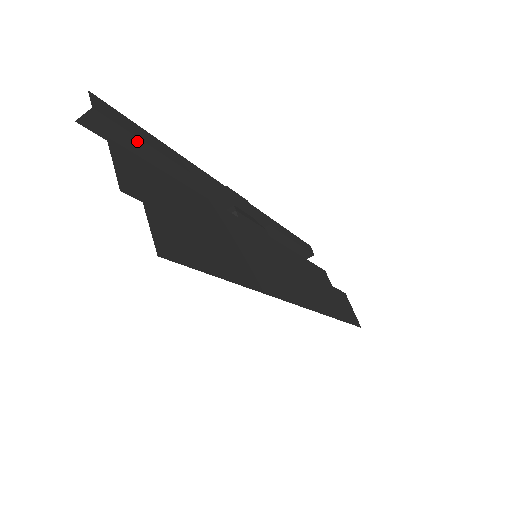
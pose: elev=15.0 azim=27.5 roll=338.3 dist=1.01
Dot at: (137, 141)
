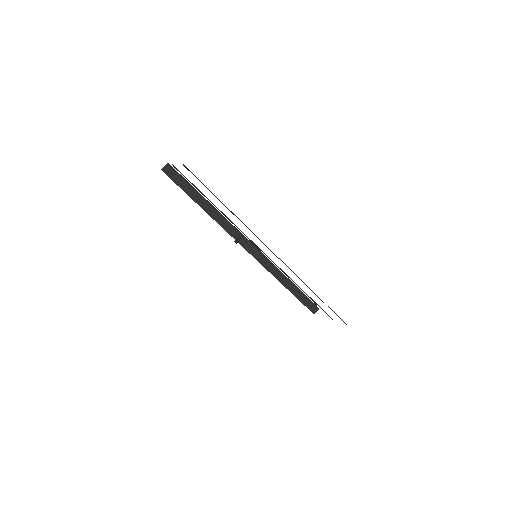
Dot at: (186, 183)
